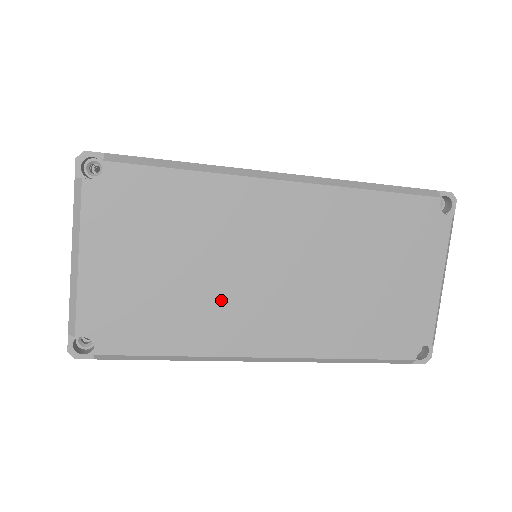
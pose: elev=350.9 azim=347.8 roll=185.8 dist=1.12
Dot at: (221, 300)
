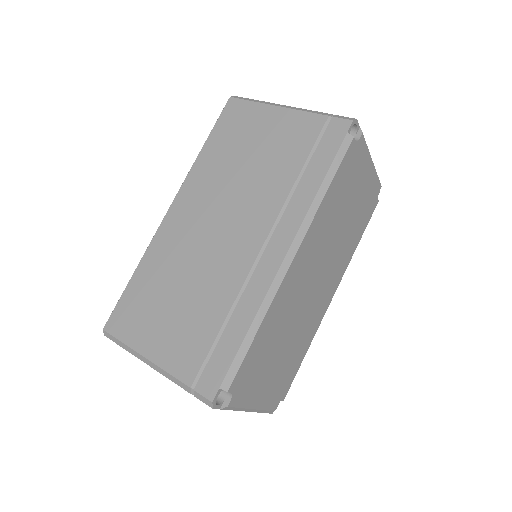
Dot at: (305, 322)
